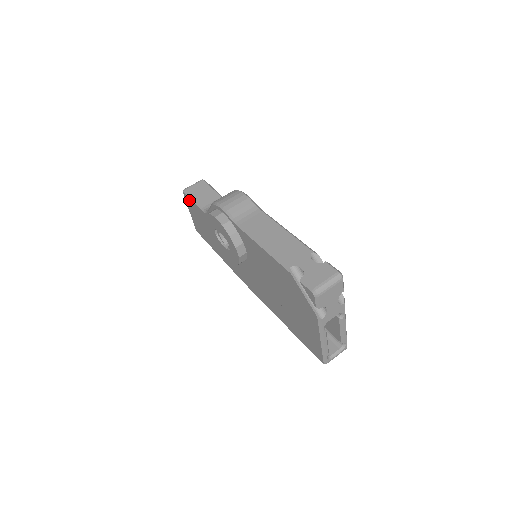
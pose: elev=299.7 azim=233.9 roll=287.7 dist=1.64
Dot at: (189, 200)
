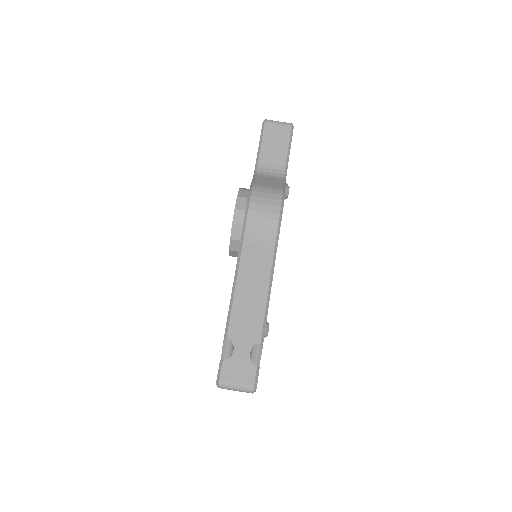
Dot at: occluded
